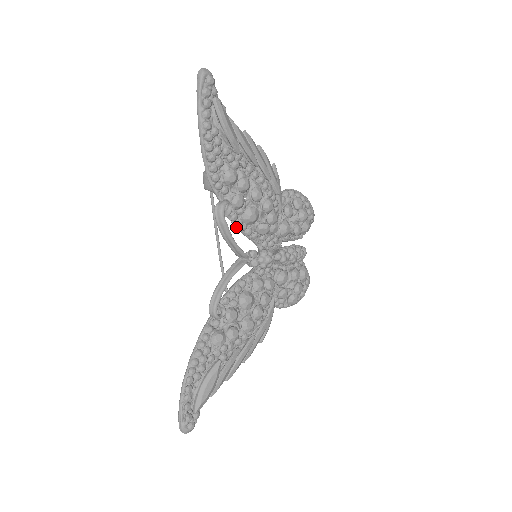
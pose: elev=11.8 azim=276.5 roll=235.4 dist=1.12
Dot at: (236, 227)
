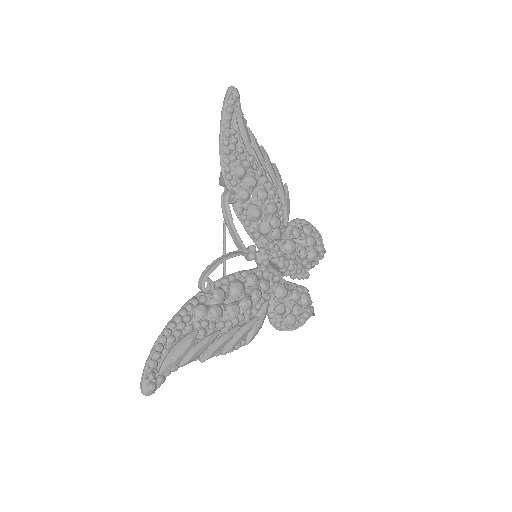
Dot at: (241, 222)
